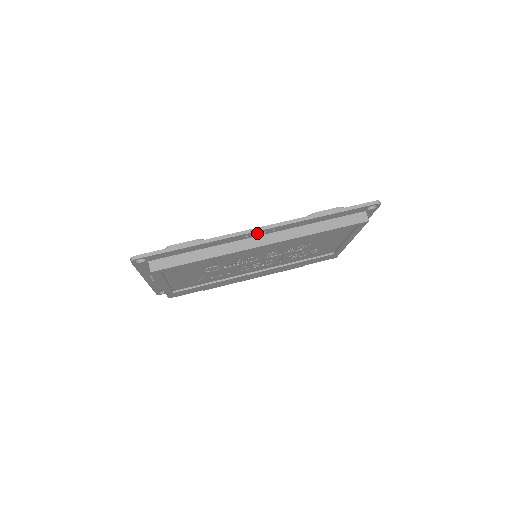
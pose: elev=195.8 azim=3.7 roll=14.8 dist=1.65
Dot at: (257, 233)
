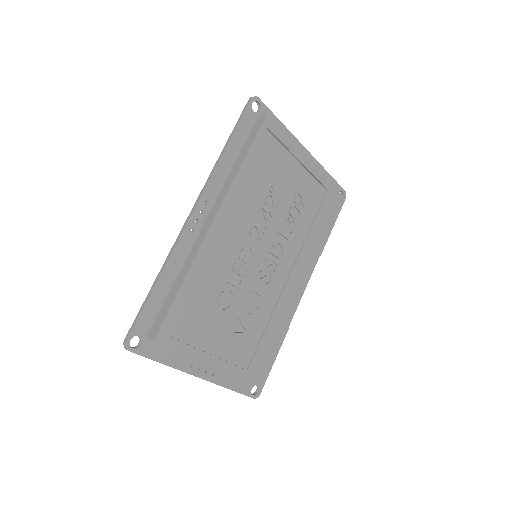
Dot at: (196, 219)
